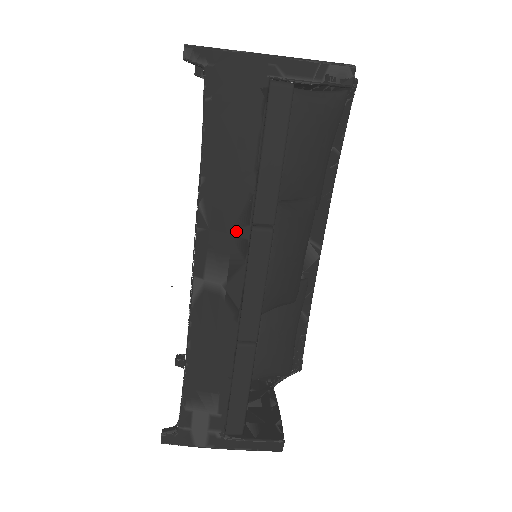
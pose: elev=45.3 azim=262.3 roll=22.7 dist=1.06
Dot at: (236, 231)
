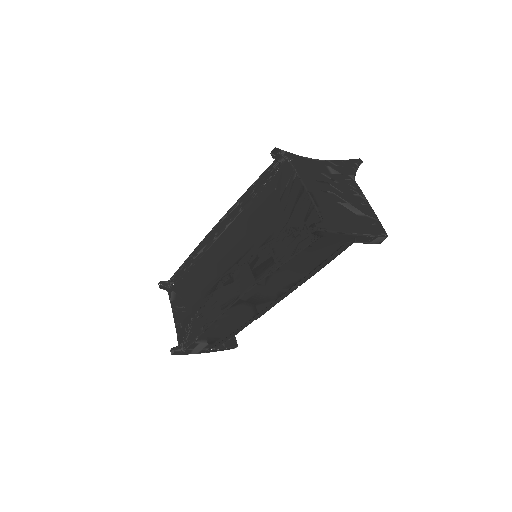
Dot at: (281, 289)
